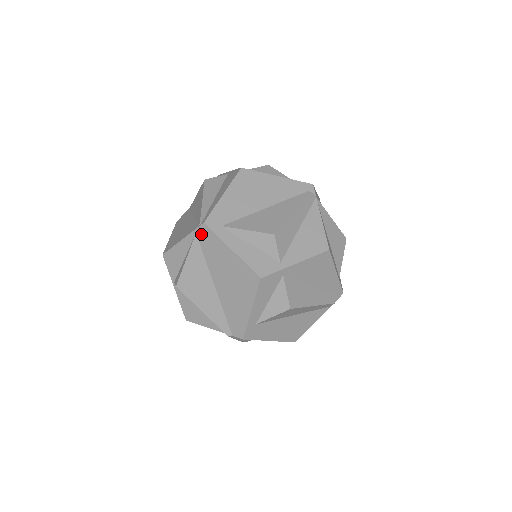
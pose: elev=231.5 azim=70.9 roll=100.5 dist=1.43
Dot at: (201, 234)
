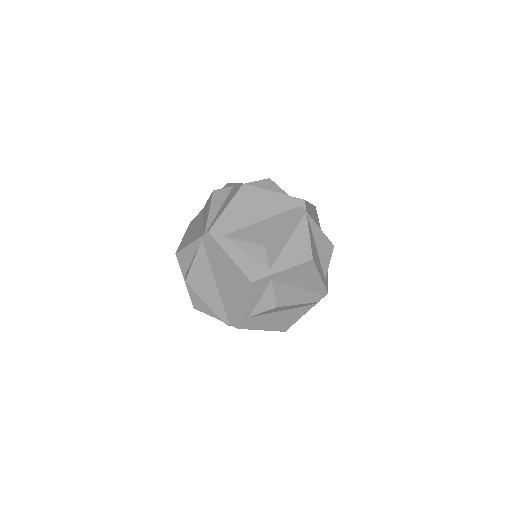
Dot at: (206, 241)
